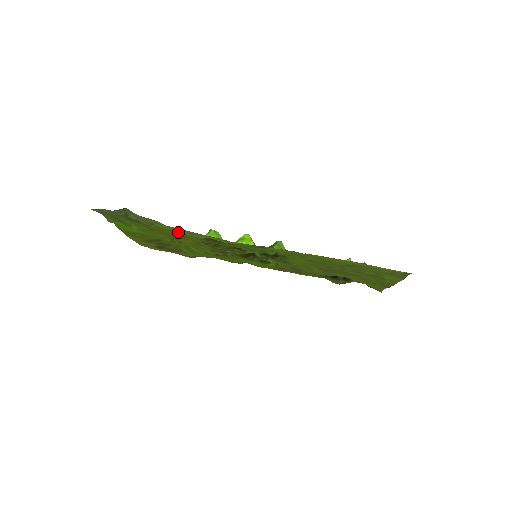
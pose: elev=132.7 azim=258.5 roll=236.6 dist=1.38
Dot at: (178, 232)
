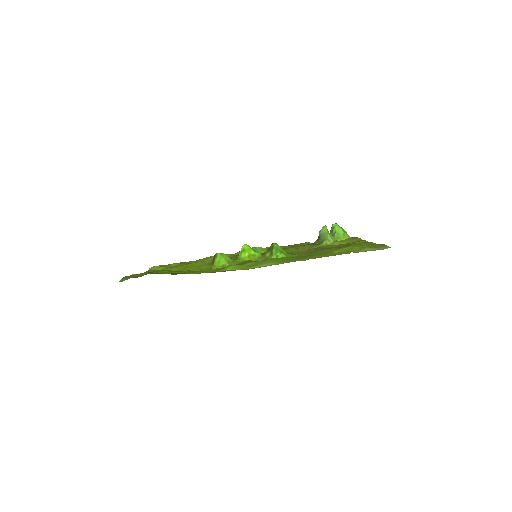
Dot at: (198, 272)
